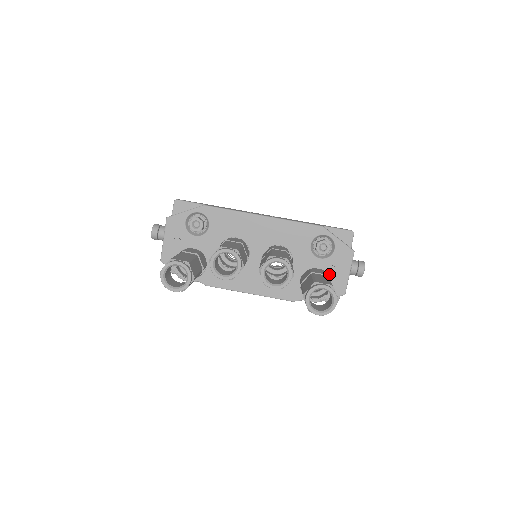
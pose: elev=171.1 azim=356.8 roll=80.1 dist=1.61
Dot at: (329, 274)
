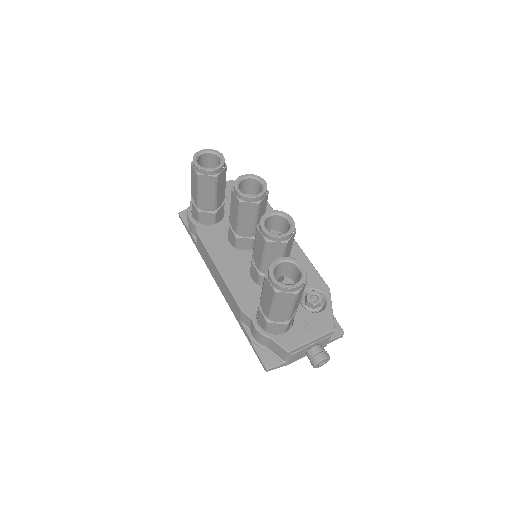
Dot at: (295, 323)
